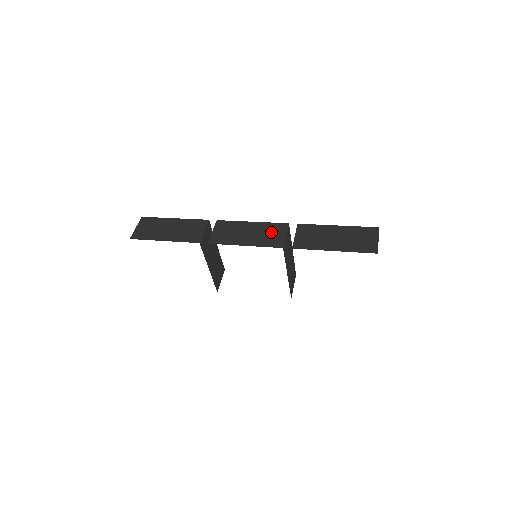
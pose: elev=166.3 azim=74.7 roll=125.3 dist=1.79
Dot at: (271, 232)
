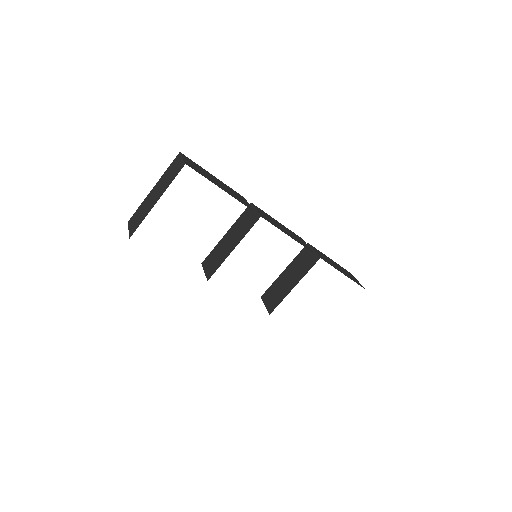
Dot at: (298, 238)
